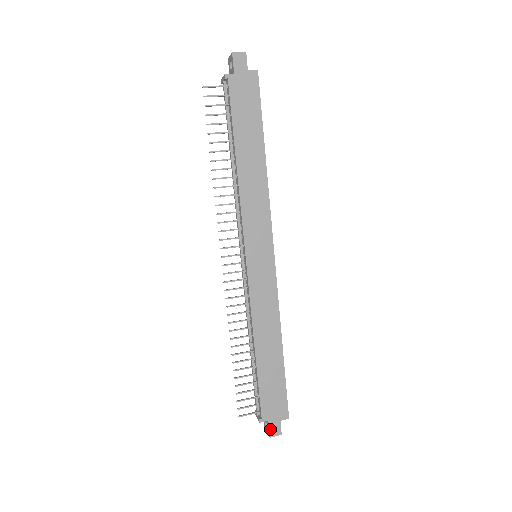
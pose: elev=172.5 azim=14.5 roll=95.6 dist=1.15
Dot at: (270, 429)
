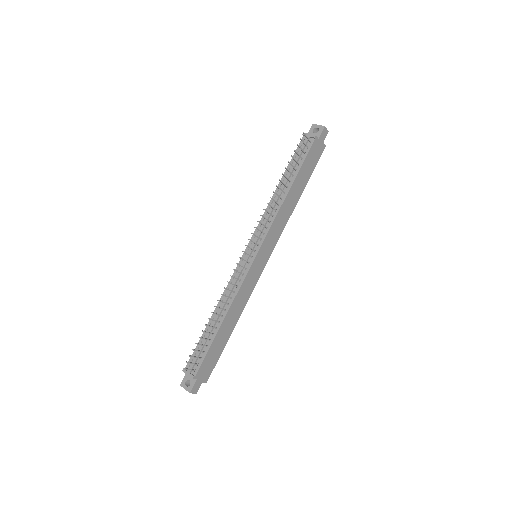
Dot at: (194, 386)
